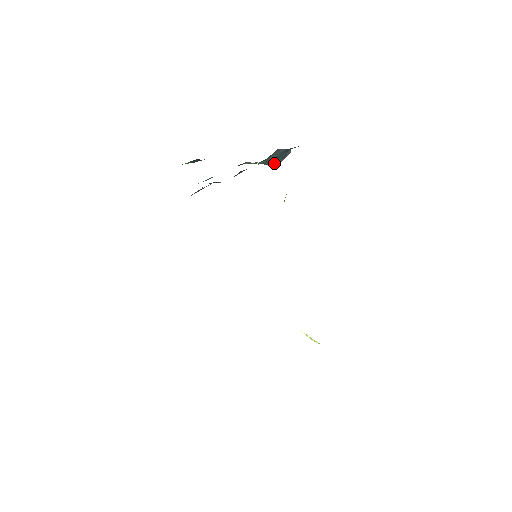
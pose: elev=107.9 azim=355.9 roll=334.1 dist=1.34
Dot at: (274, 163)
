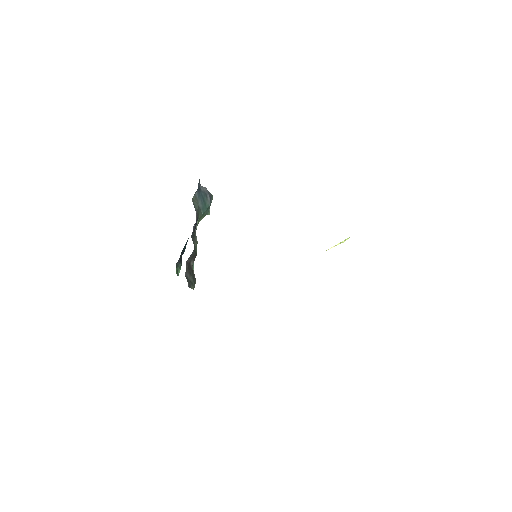
Dot at: (209, 203)
